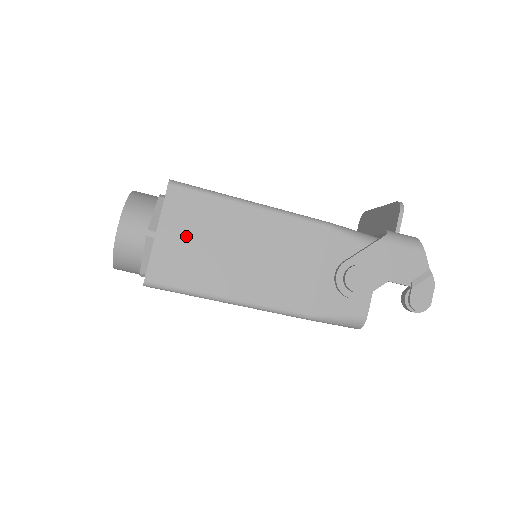
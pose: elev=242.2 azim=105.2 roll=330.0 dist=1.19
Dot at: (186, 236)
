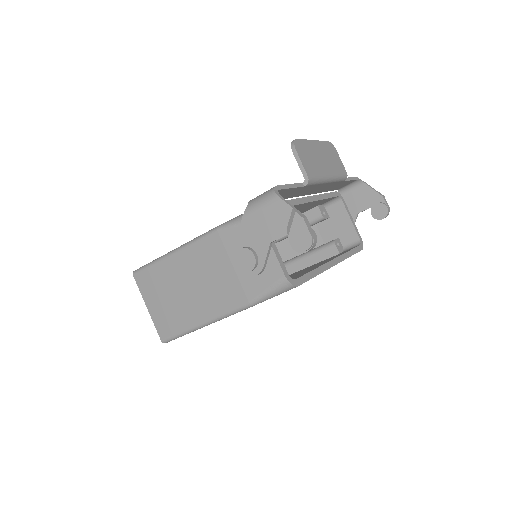
Dot at: (159, 300)
